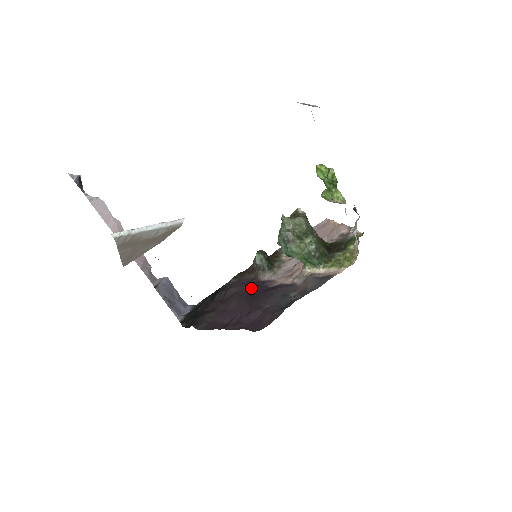
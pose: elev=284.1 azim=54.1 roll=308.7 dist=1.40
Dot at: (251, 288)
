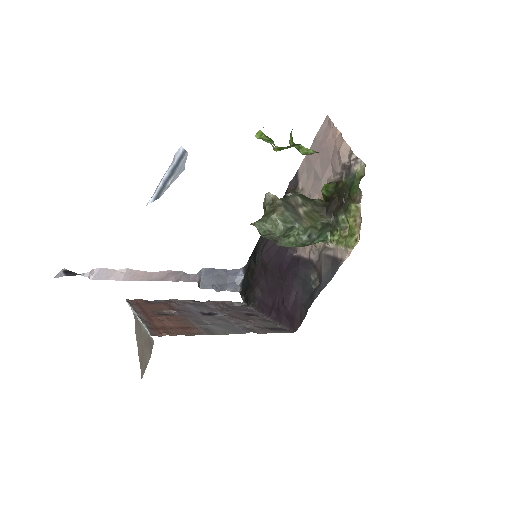
Dot at: (277, 260)
